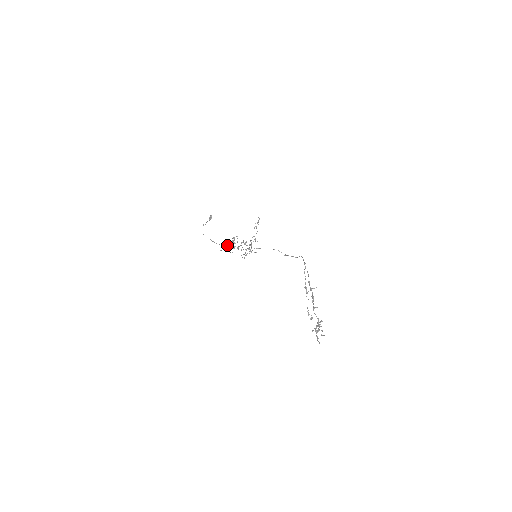
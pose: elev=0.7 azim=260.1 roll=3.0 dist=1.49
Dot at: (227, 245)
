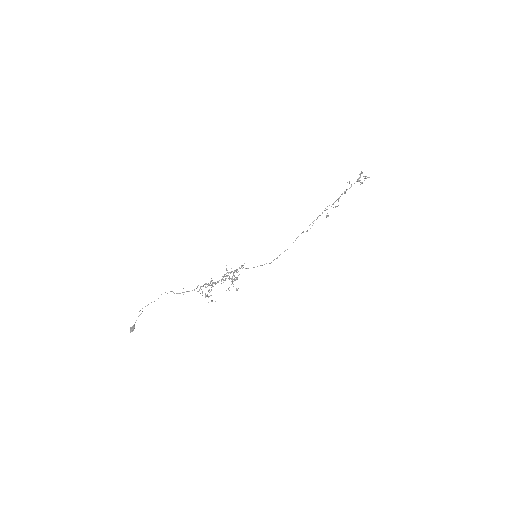
Dot at: (206, 283)
